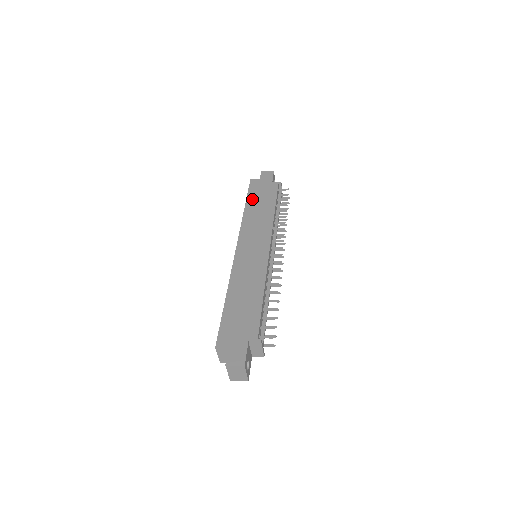
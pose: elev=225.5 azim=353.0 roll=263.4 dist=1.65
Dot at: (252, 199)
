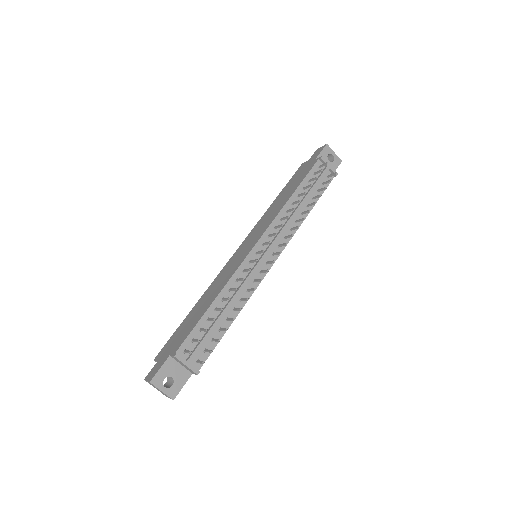
Dot at: (286, 188)
